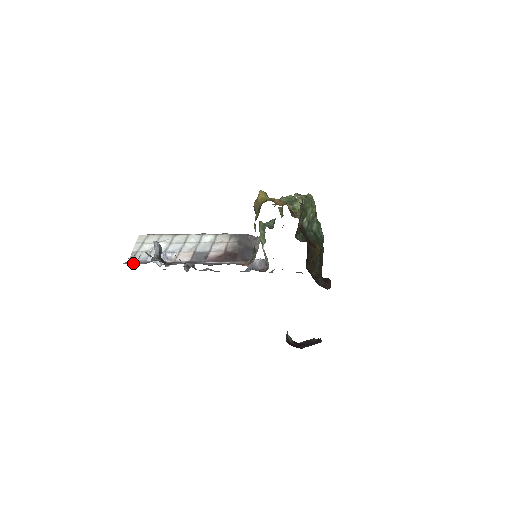
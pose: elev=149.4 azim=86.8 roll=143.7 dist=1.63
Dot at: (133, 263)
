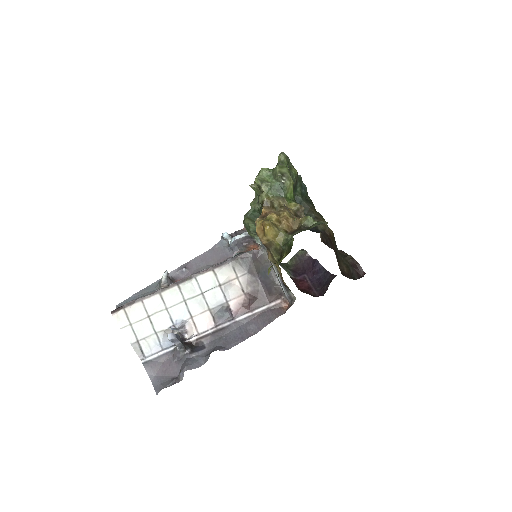
Dot at: (156, 365)
